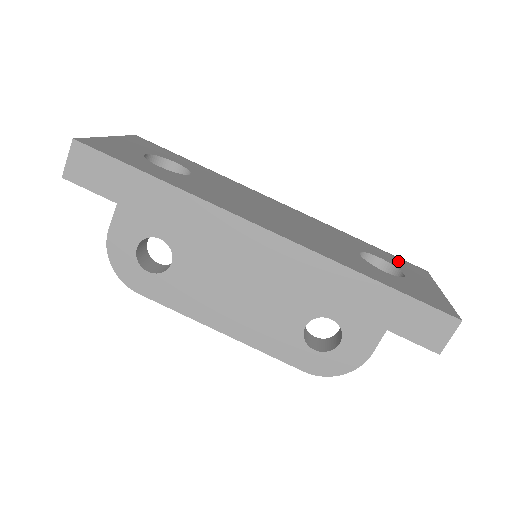
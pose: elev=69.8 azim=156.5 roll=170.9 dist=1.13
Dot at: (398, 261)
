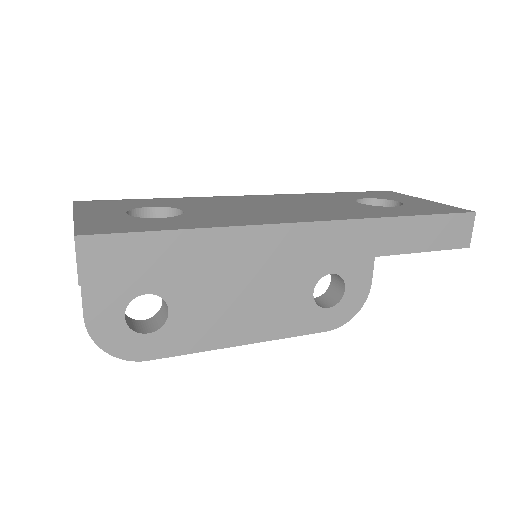
Dot at: (372, 194)
